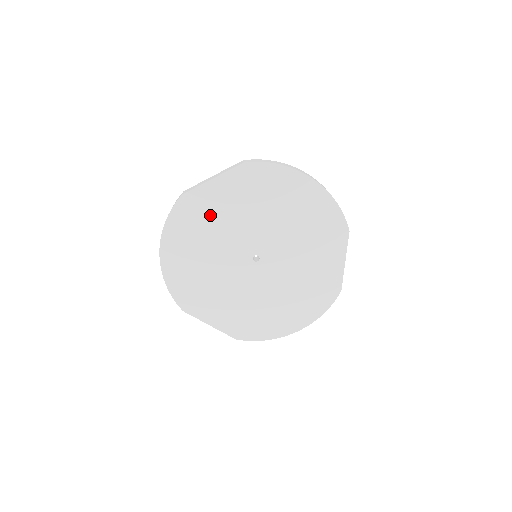
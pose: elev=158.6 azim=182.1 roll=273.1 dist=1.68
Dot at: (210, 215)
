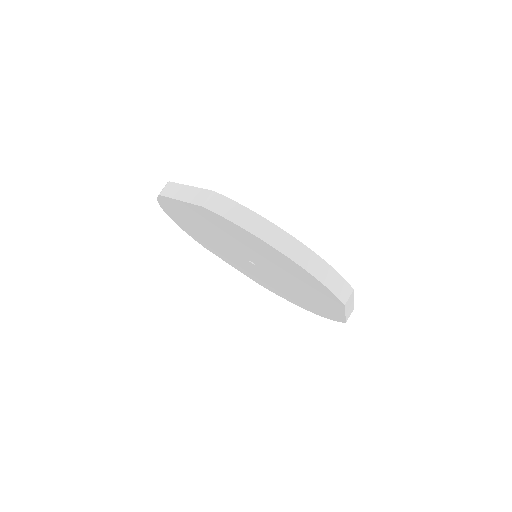
Dot at: (193, 219)
